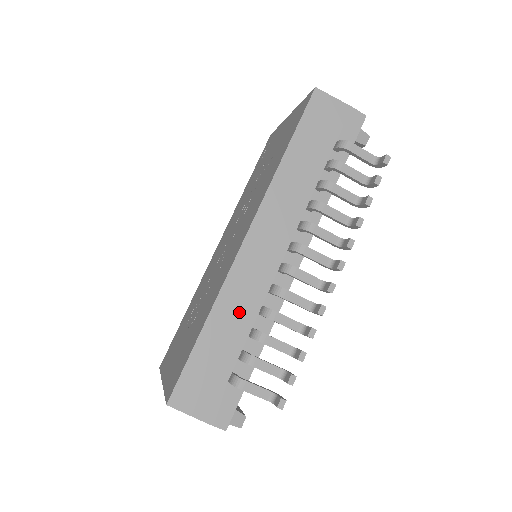
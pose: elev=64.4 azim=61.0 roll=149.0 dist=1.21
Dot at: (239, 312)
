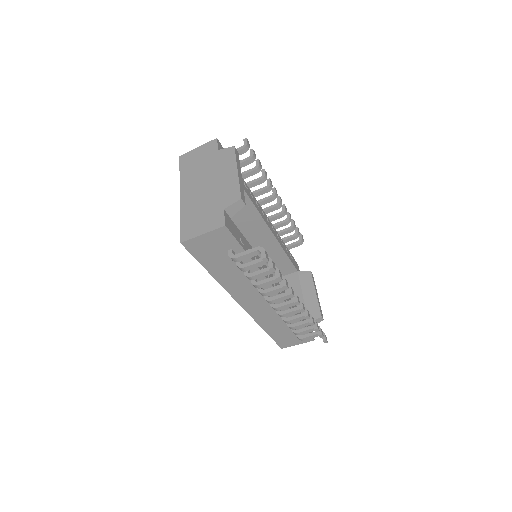
Dot at: (273, 321)
